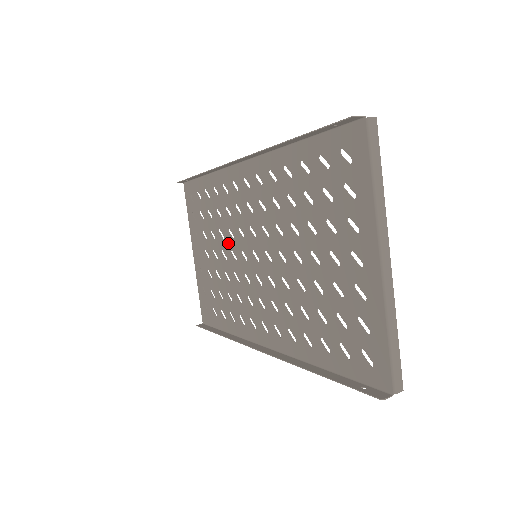
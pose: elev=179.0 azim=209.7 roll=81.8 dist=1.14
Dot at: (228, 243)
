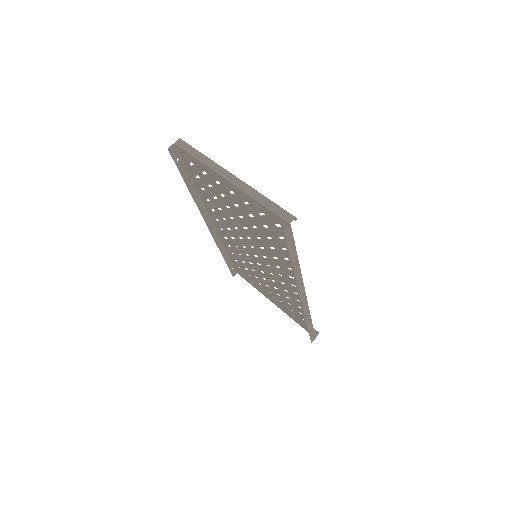
Dot at: (256, 270)
